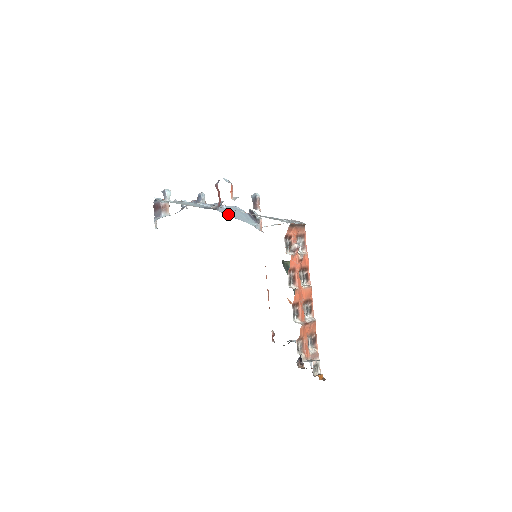
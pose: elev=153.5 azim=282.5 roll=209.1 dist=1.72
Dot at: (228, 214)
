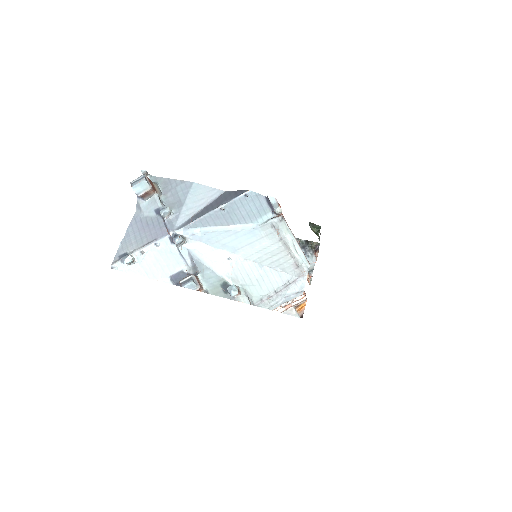
Dot at: (226, 222)
